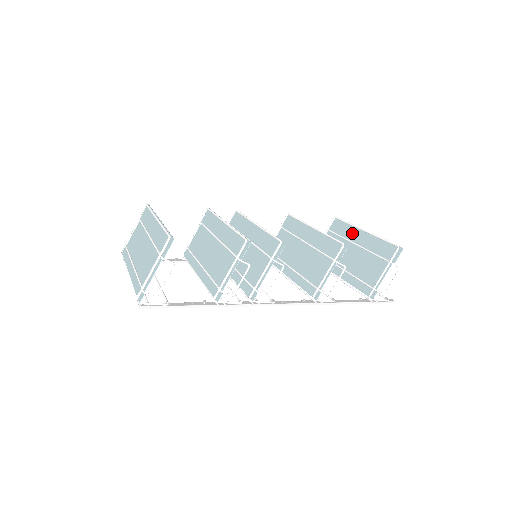
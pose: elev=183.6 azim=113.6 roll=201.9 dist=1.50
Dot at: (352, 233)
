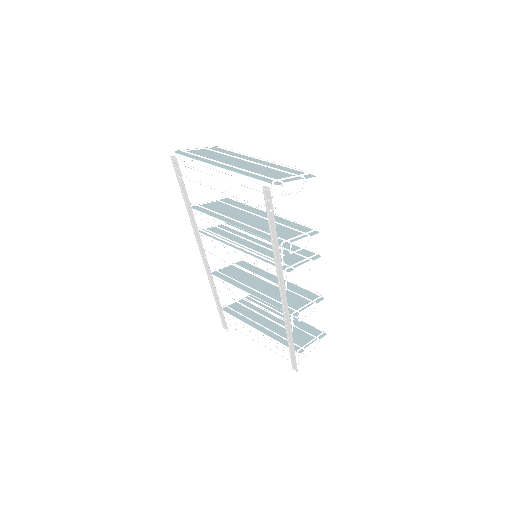
Dot at: (271, 309)
